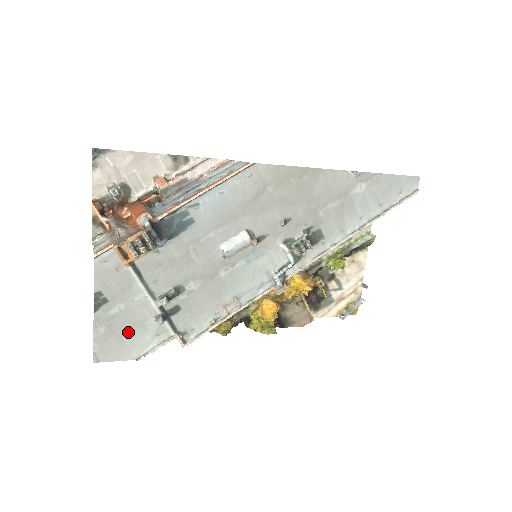
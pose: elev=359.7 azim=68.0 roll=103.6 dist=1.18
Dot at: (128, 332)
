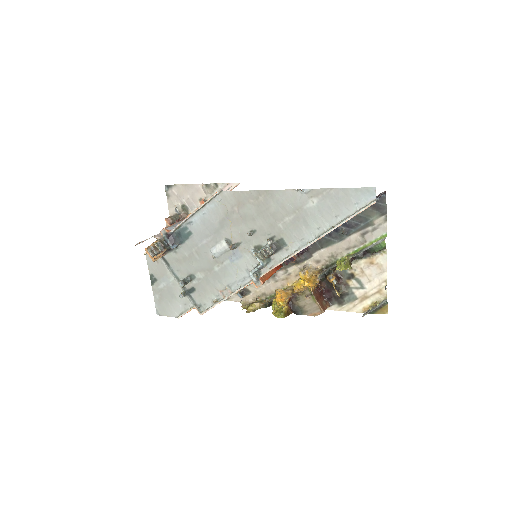
Dot at: (170, 300)
